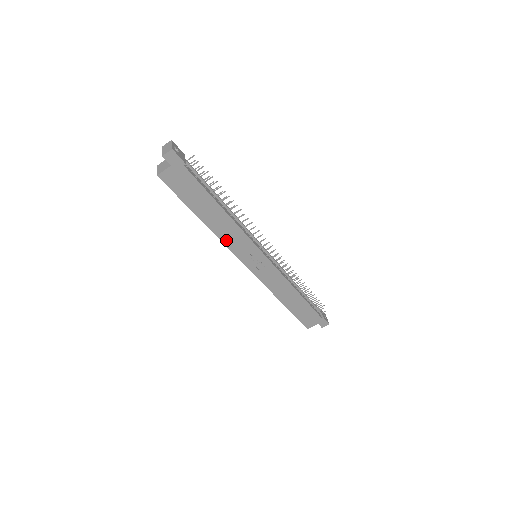
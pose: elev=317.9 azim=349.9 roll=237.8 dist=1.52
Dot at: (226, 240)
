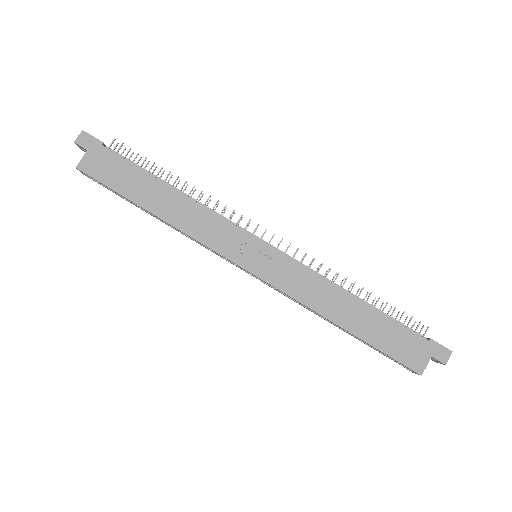
Dot at: (196, 233)
